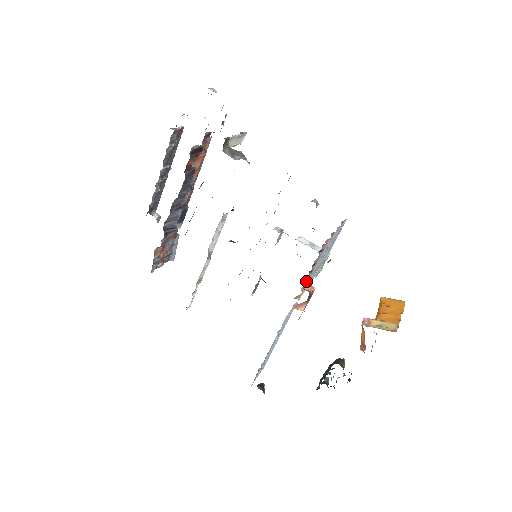
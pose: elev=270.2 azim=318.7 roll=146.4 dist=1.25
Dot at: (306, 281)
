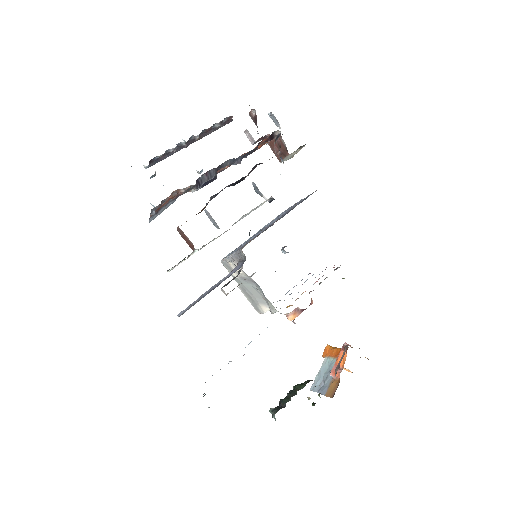
Dot at: occluded
